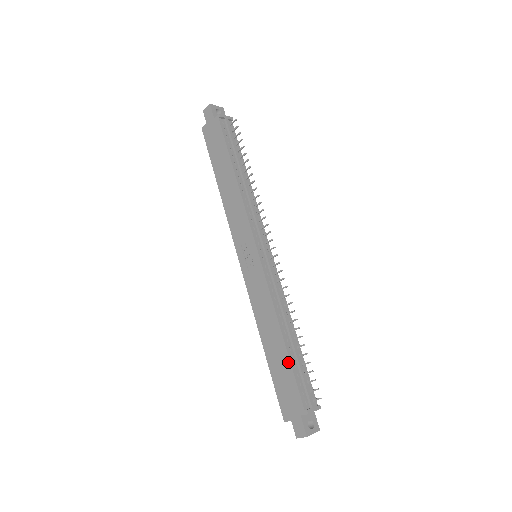
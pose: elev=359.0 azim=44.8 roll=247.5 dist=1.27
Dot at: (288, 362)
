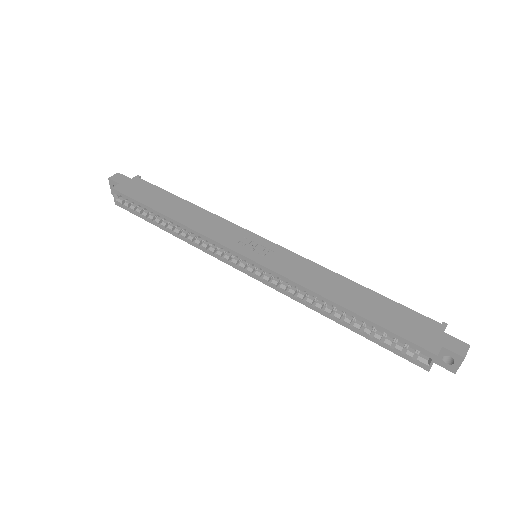
Dot at: (383, 298)
